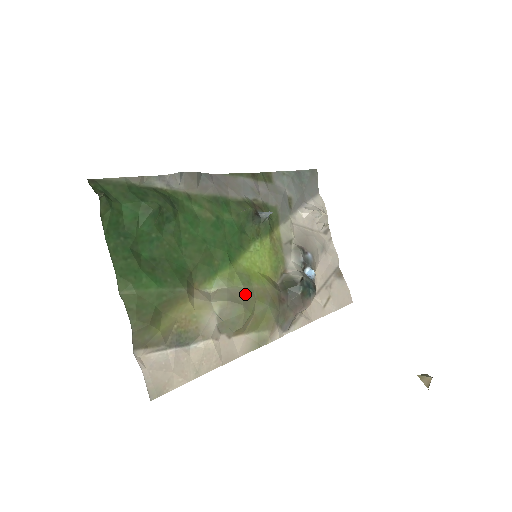
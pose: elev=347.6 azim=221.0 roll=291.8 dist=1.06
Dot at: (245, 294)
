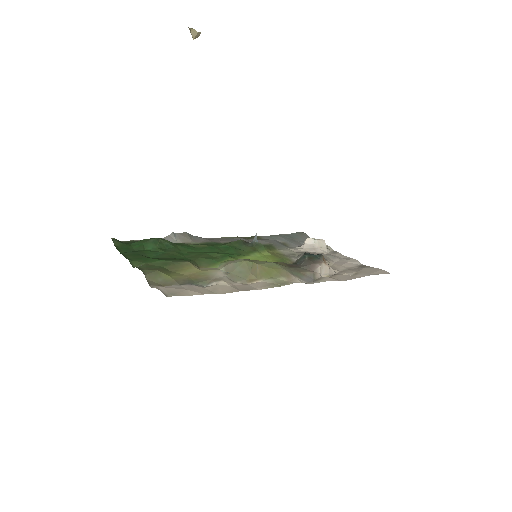
Dot at: occluded
